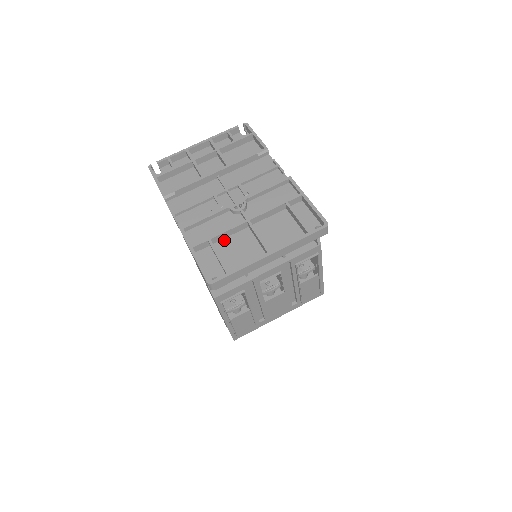
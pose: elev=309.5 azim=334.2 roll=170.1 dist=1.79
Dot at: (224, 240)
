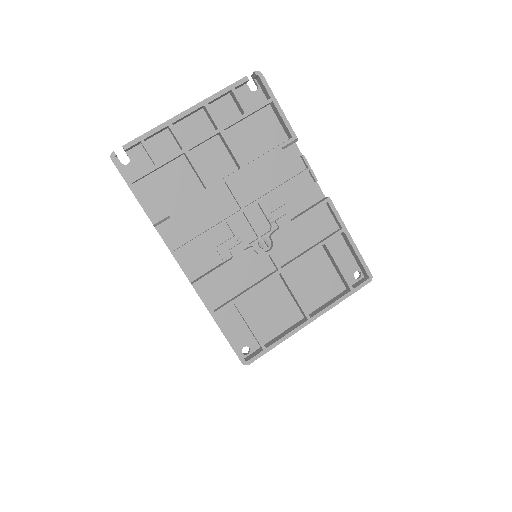
Dot at: (249, 293)
